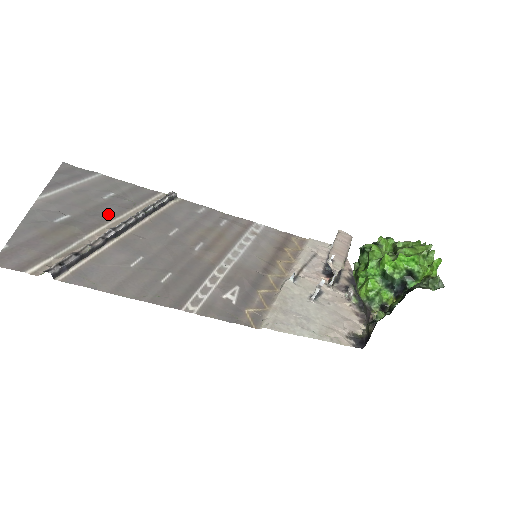
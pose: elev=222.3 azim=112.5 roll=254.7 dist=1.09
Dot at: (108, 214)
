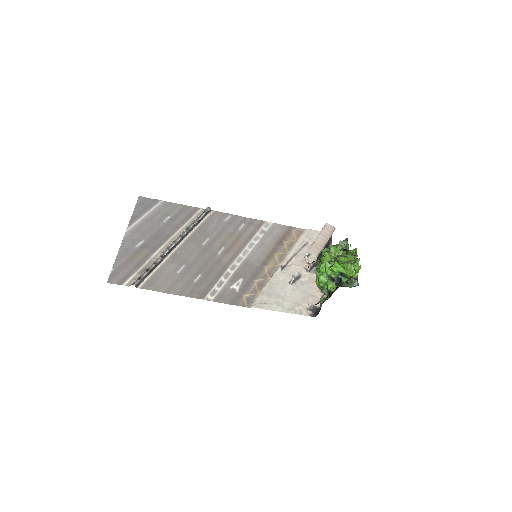
Dot at: (166, 235)
